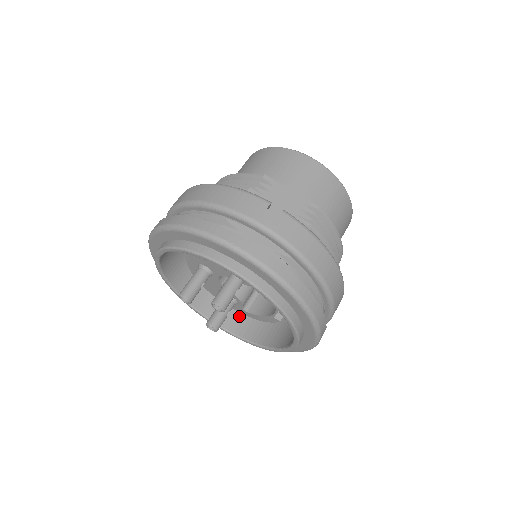
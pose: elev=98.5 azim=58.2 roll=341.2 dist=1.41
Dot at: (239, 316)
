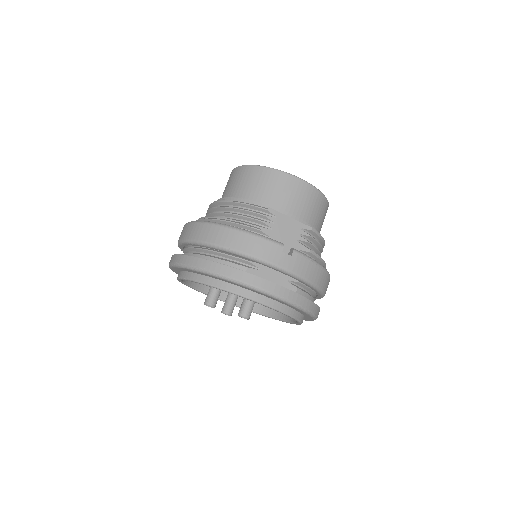
Dot at: occluded
